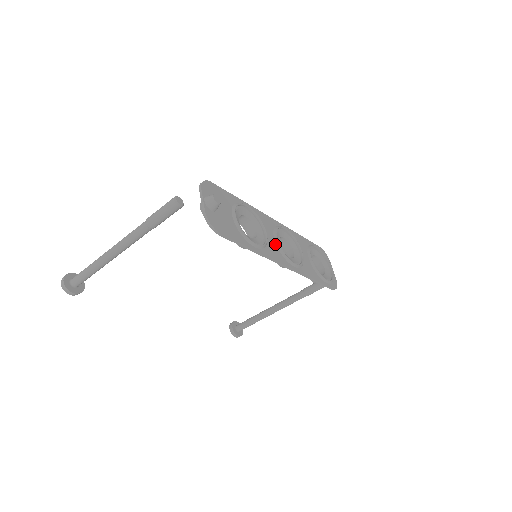
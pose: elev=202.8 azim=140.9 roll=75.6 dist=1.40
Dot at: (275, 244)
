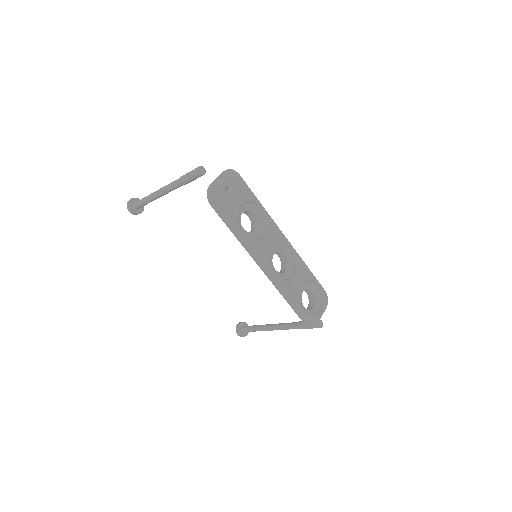
Dot at: (266, 249)
